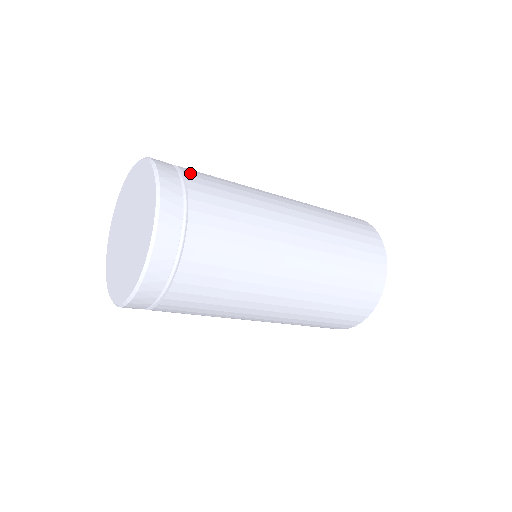
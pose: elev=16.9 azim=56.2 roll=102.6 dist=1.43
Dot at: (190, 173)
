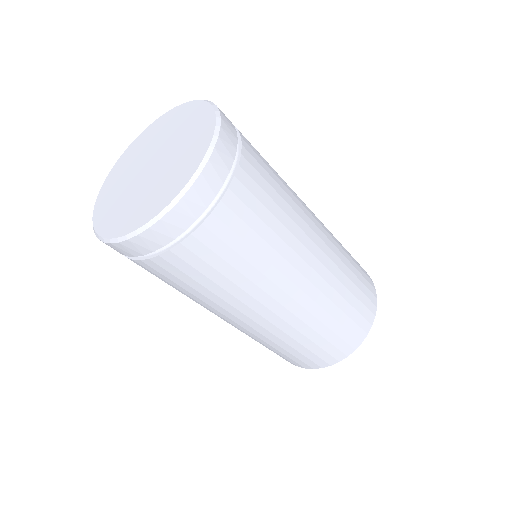
Dot at: occluded
